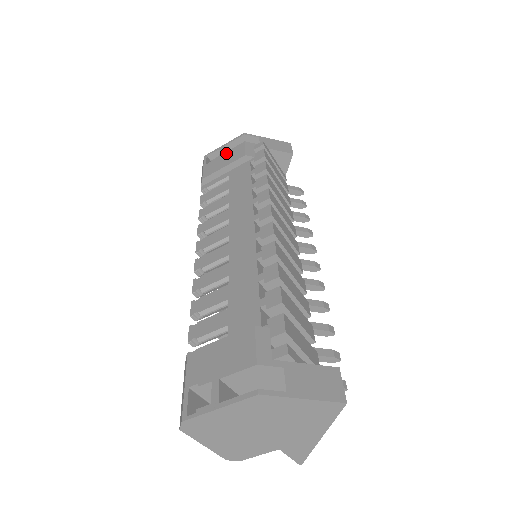
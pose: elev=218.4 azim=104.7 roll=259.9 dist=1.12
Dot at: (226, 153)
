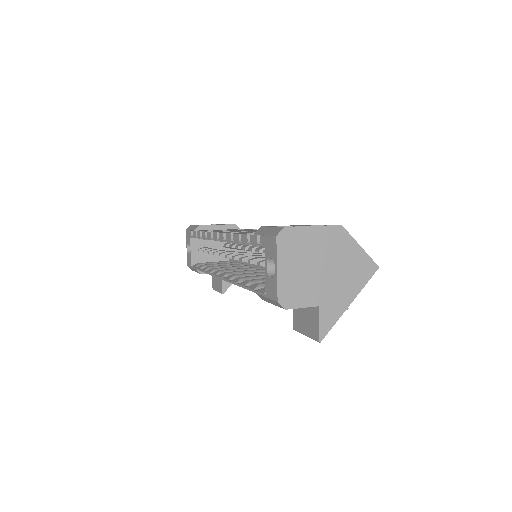
Dot at: occluded
